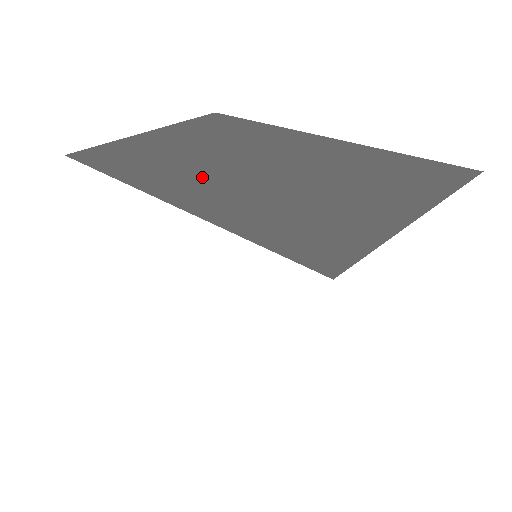
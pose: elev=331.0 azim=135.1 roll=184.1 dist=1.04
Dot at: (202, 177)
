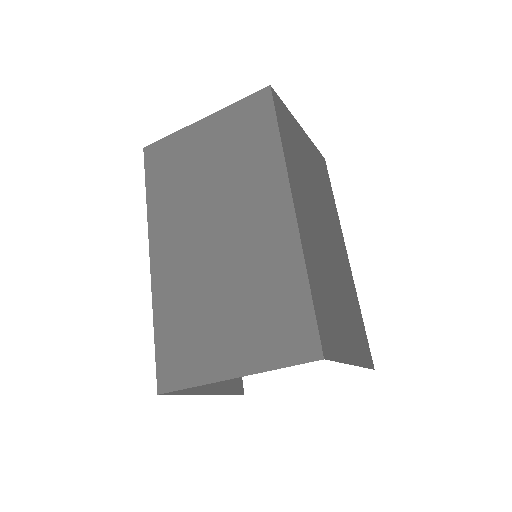
Dot at: (181, 241)
